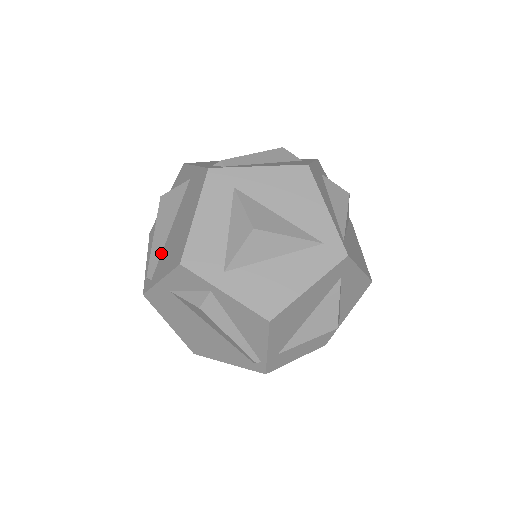
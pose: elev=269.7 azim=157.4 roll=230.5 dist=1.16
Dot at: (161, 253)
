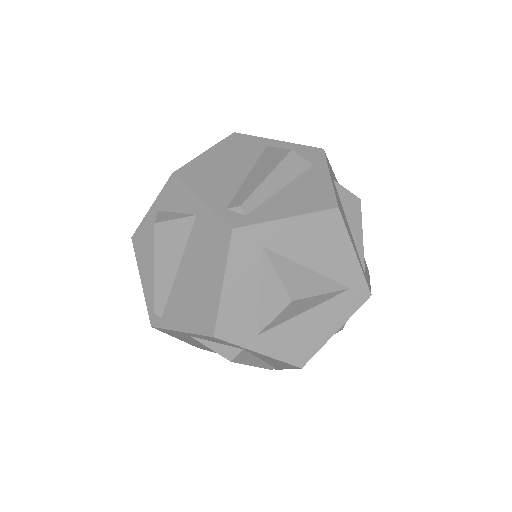
Dot at: (169, 293)
